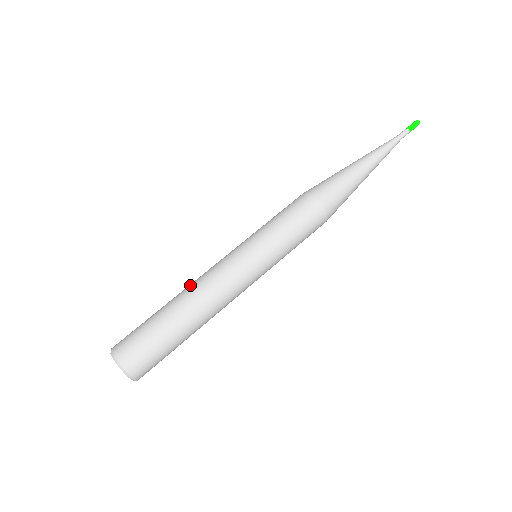
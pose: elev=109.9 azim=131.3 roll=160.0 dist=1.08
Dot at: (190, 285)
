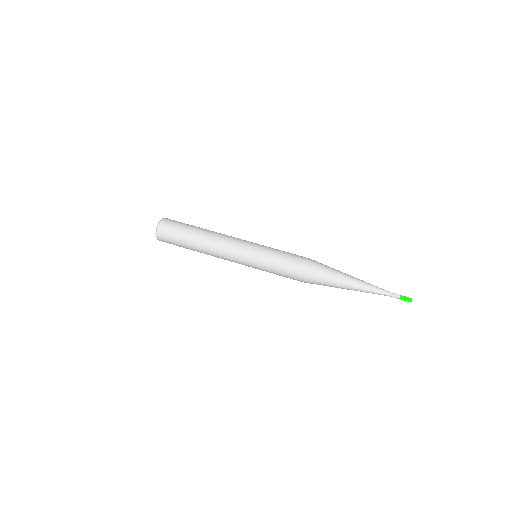
Dot at: (217, 233)
